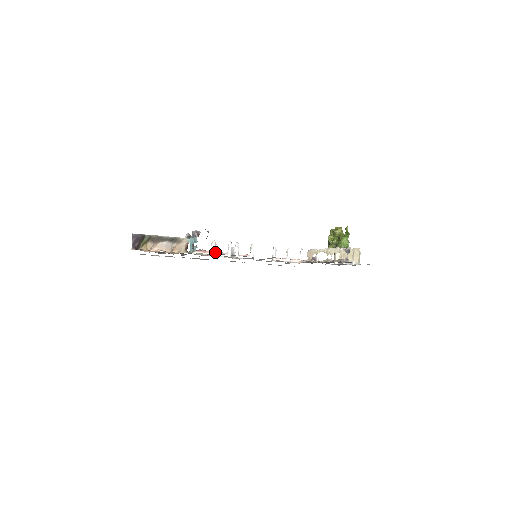
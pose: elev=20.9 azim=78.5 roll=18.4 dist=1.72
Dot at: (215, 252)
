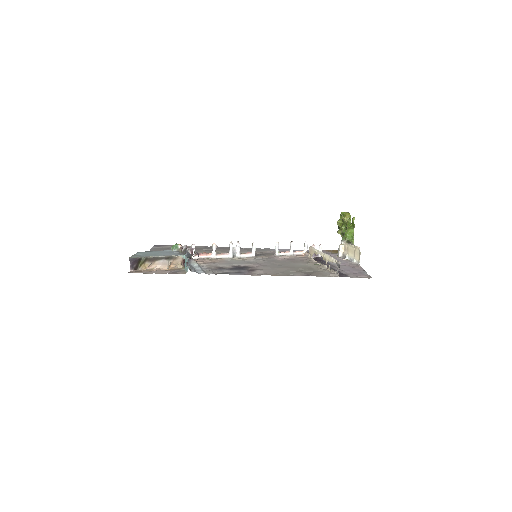
Dot at: (216, 254)
